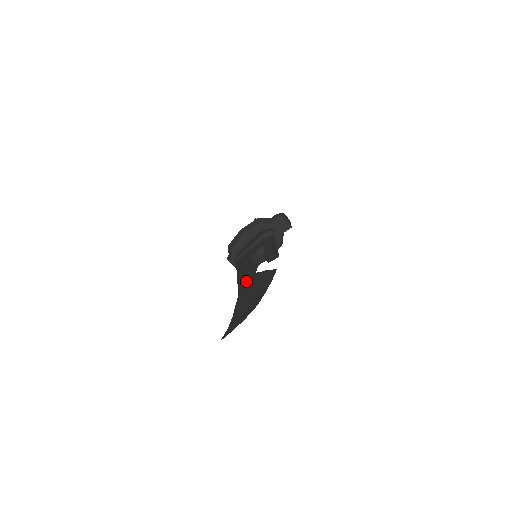
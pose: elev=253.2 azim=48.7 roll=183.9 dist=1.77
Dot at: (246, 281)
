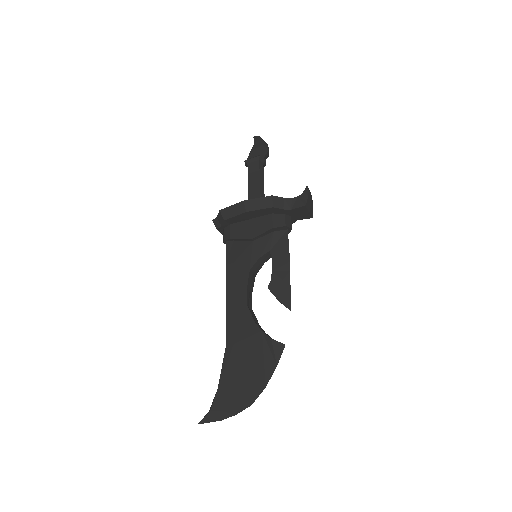
Dot at: (240, 325)
